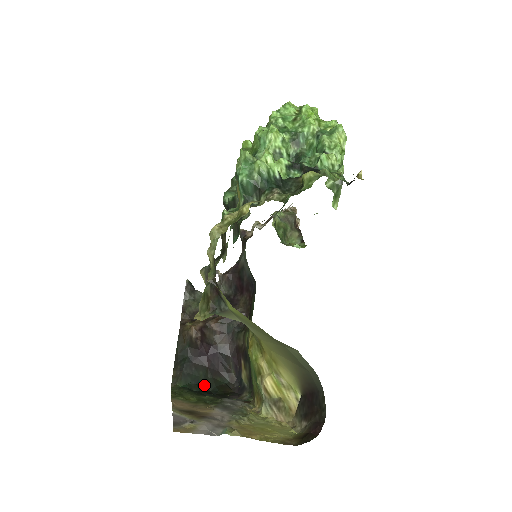
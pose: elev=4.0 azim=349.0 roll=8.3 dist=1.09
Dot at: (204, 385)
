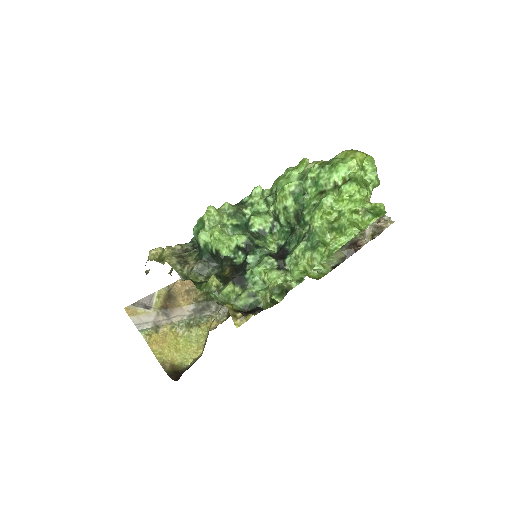
Dot at: occluded
